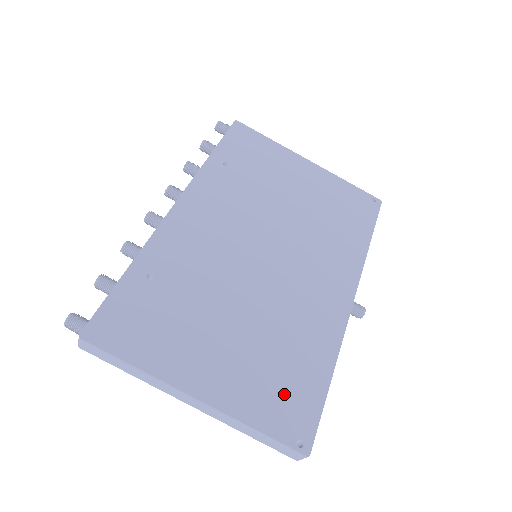
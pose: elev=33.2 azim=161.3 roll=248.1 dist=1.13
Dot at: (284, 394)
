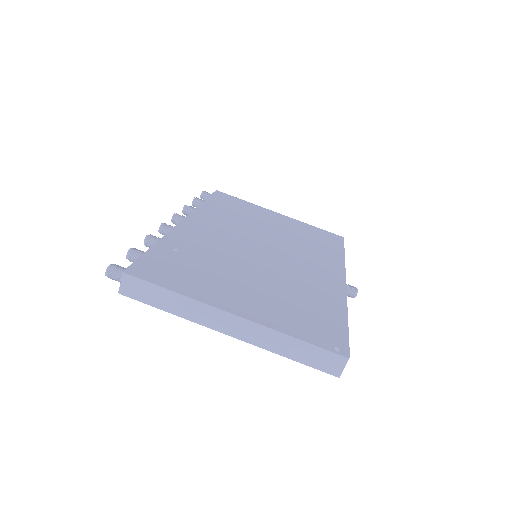
Dot at: (311, 321)
